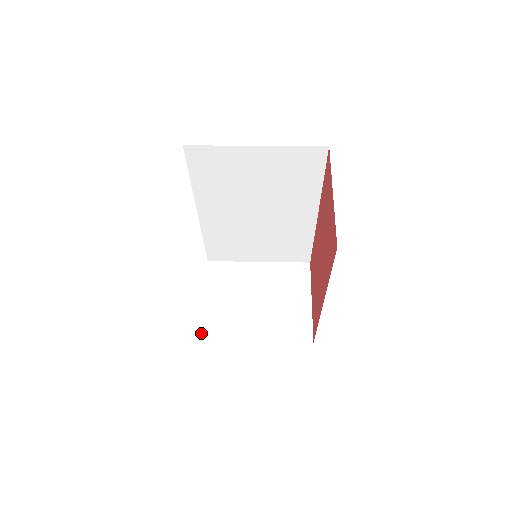
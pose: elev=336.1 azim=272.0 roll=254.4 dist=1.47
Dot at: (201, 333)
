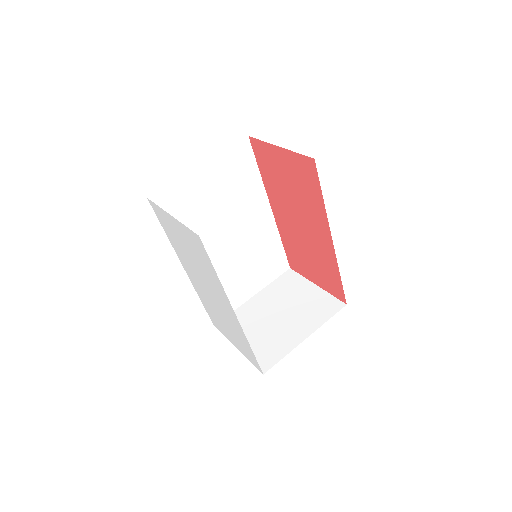
Dot at: (259, 369)
